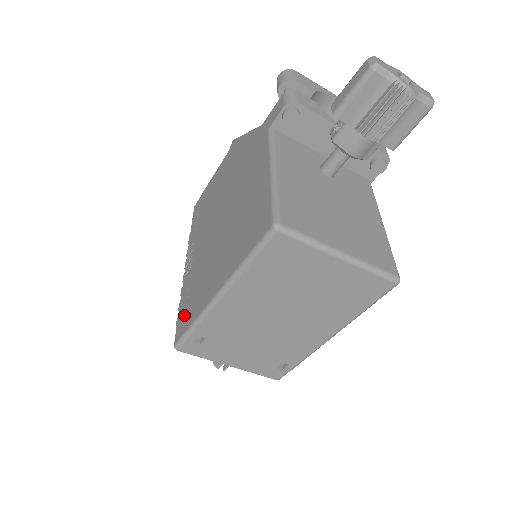
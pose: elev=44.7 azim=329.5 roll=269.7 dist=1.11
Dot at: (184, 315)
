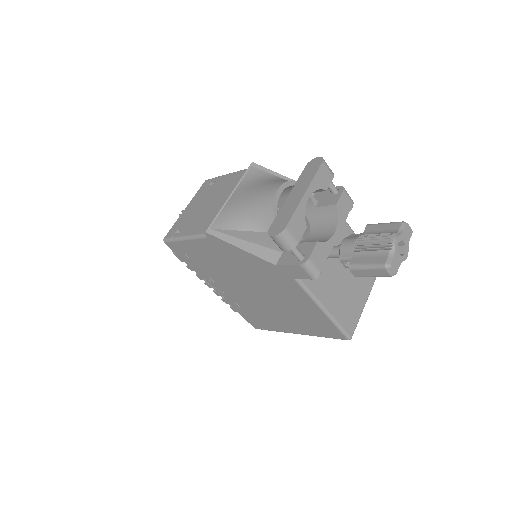
Dot at: (254, 321)
